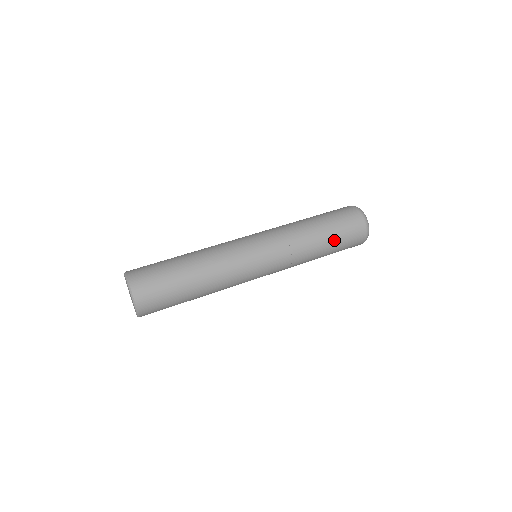
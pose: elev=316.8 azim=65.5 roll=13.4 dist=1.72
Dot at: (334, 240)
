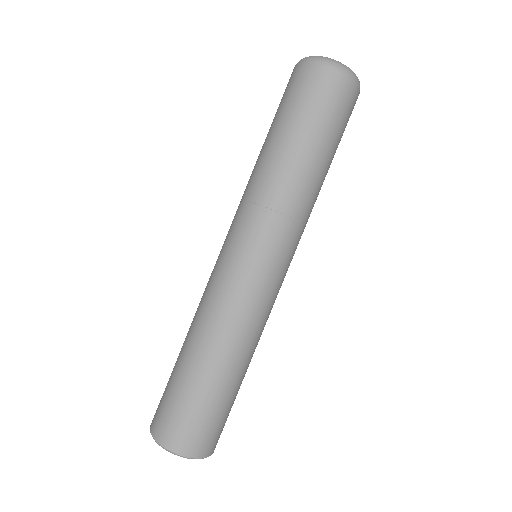
Dot at: (318, 137)
